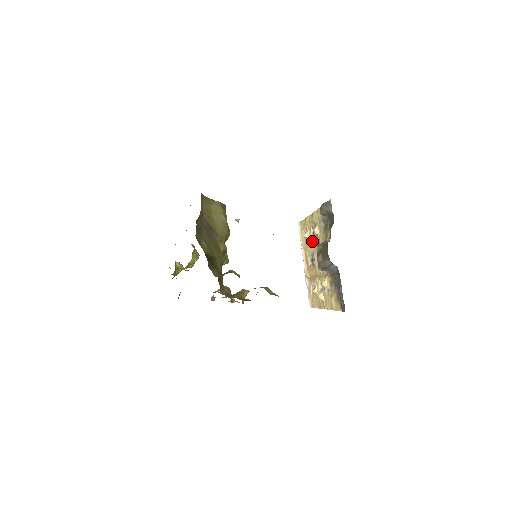
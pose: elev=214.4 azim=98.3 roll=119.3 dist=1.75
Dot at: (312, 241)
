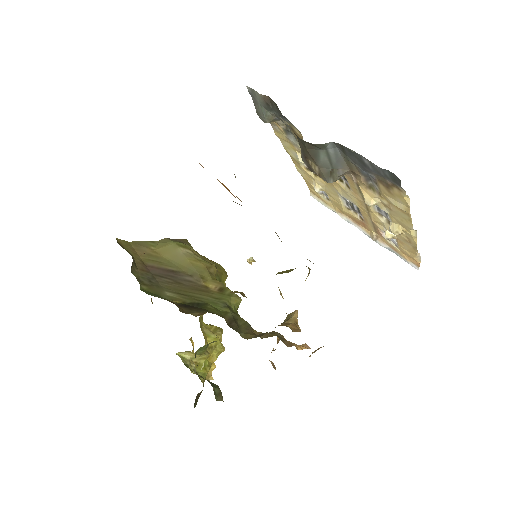
Dot at: (324, 184)
